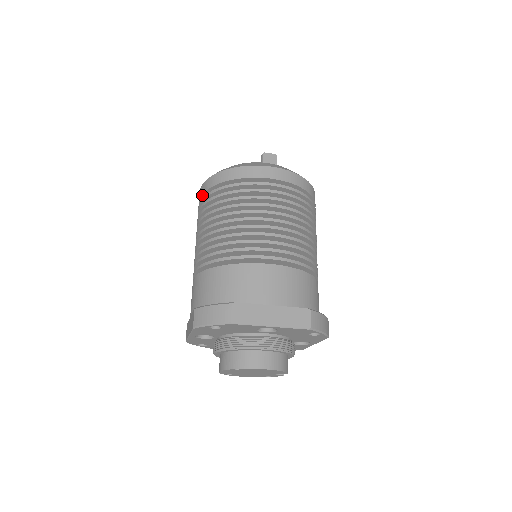
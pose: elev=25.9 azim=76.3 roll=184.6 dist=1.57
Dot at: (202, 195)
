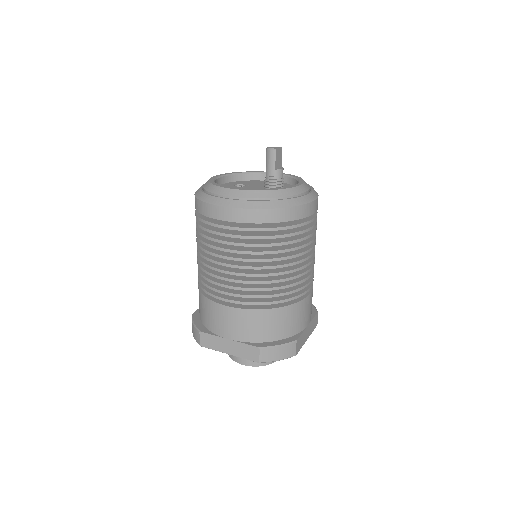
Dot at: (240, 222)
